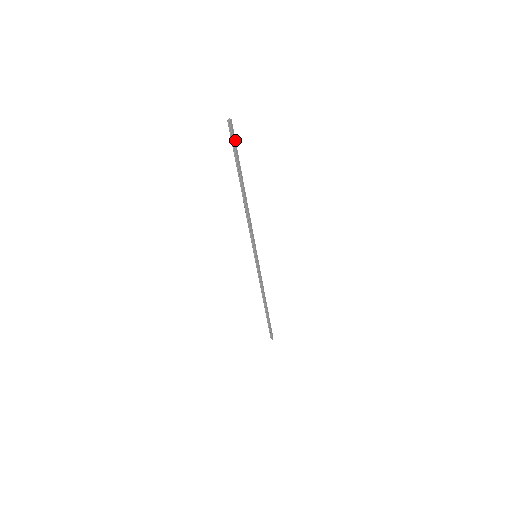
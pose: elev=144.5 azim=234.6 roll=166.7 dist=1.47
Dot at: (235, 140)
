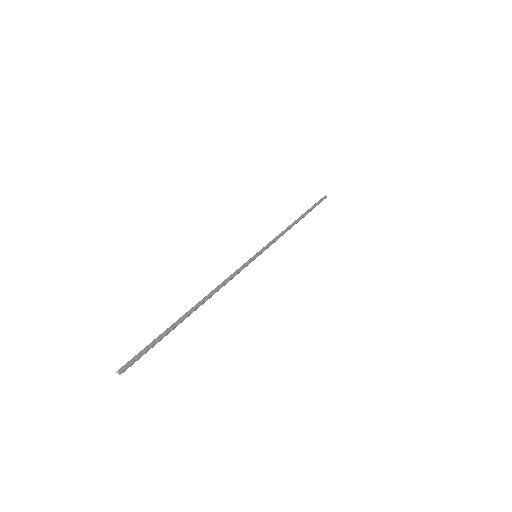
Dot at: (143, 354)
